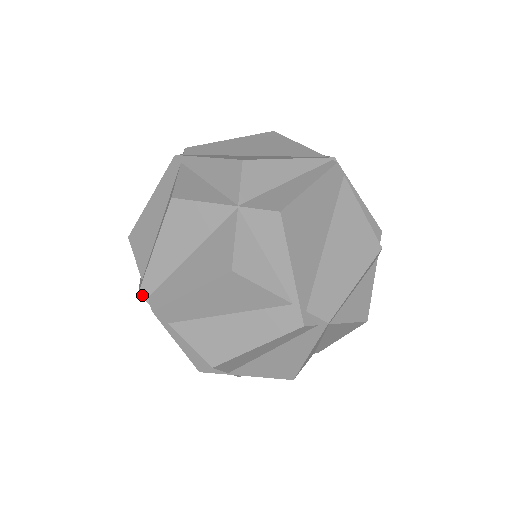
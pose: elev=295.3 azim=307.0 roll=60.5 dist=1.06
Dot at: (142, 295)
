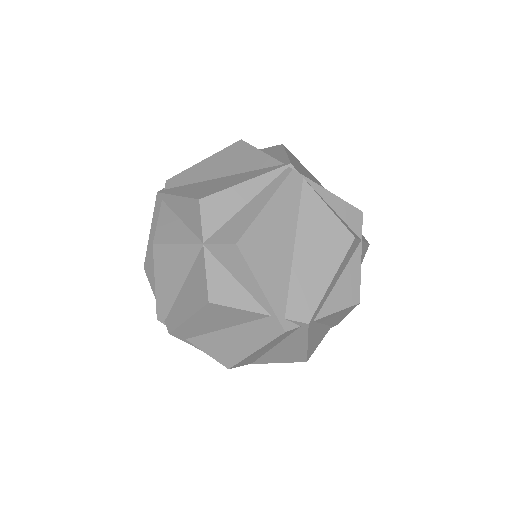
Dot at: (160, 320)
